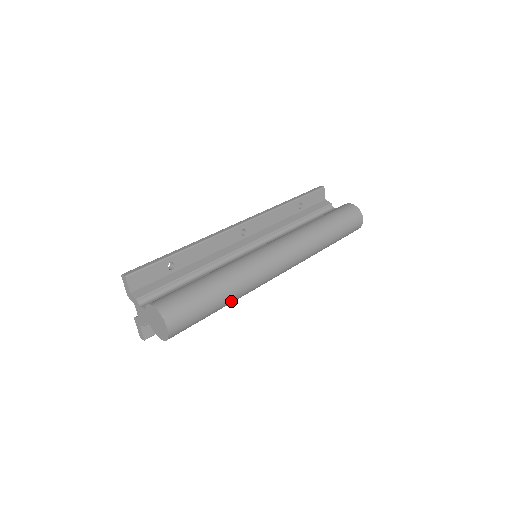
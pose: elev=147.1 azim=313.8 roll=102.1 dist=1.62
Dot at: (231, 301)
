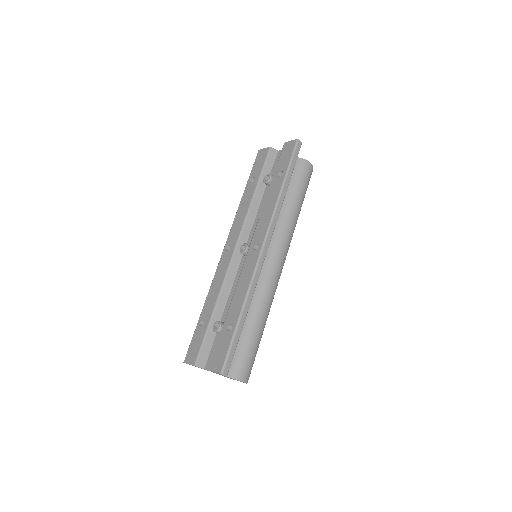
Dot at: occluded
